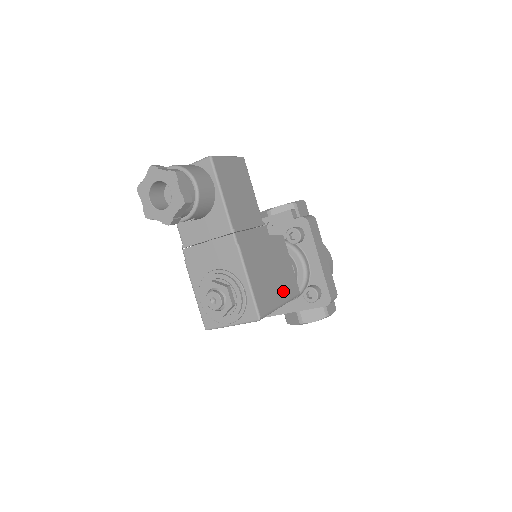
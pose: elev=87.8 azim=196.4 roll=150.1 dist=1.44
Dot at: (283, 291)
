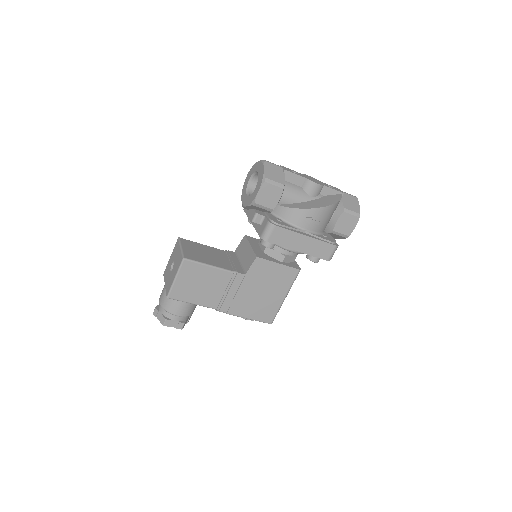
Dot at: (281, 290)
